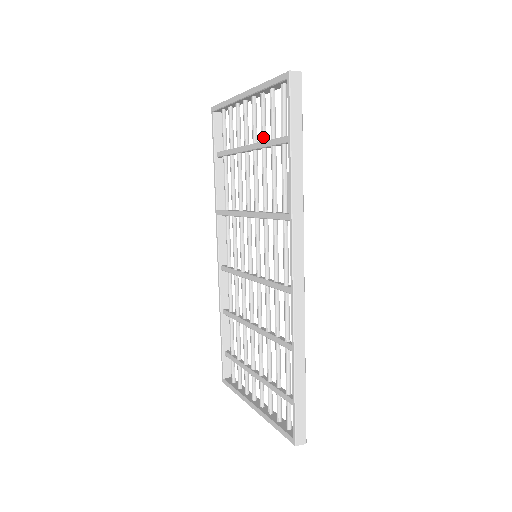
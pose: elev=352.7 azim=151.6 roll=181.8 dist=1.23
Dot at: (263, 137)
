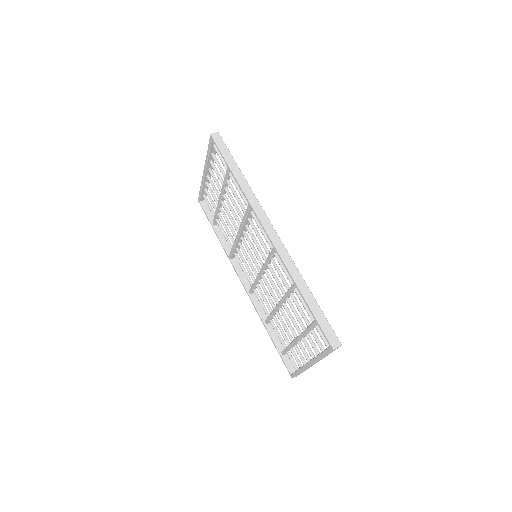
Dot at: (222, 182)
